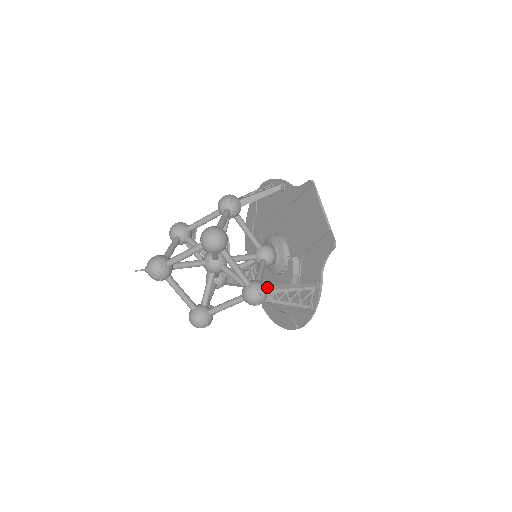
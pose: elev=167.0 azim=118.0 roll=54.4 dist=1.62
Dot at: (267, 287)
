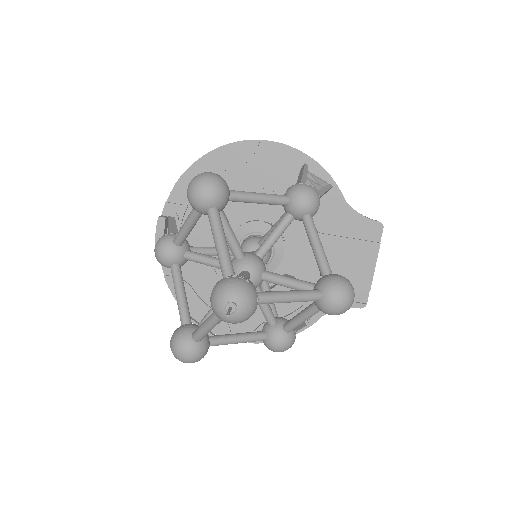
Dot at: occluded
